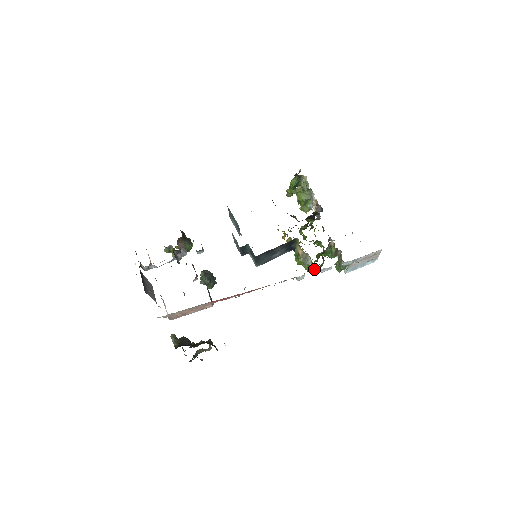
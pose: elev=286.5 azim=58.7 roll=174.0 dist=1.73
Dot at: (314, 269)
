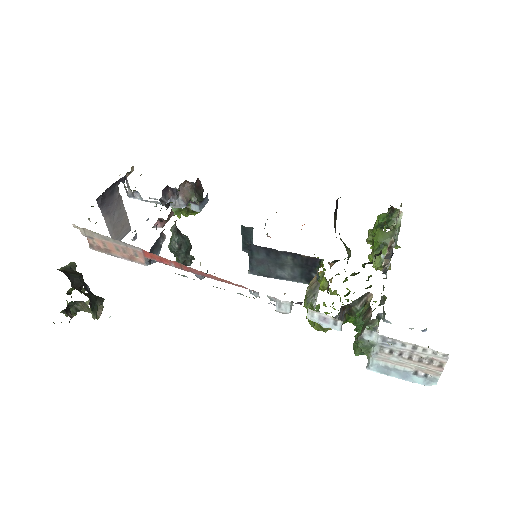
Dot at: occluded
